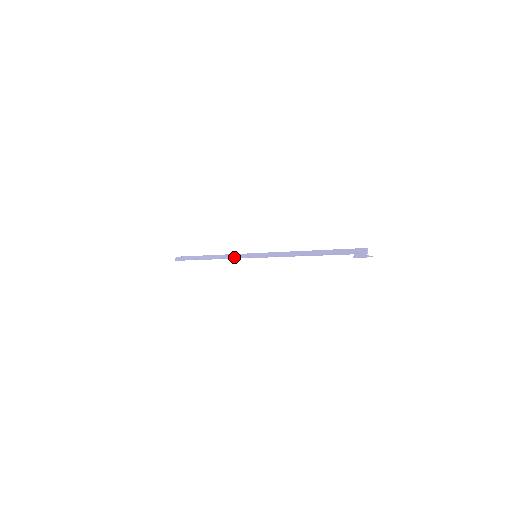
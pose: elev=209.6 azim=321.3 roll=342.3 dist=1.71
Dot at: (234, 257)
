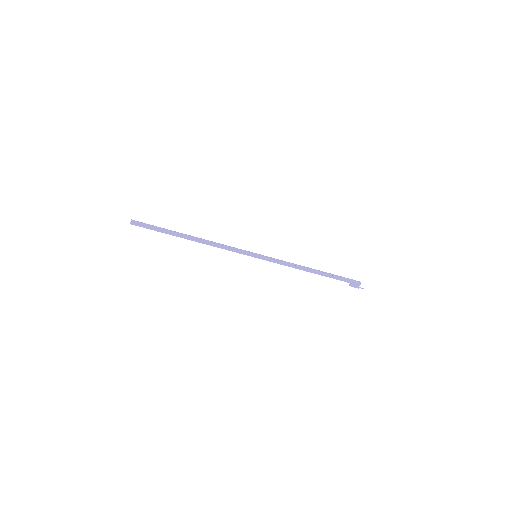
Dot at: (229, 250)
